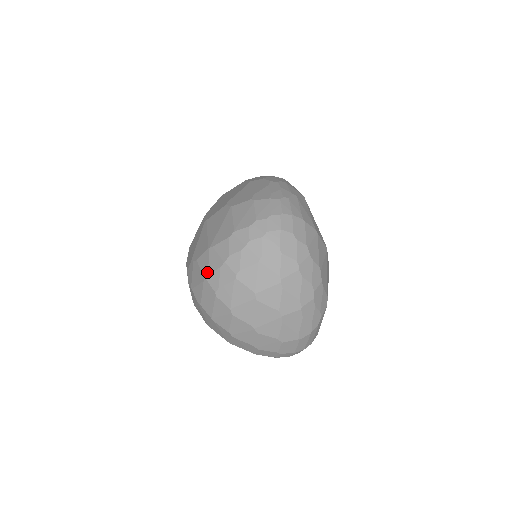
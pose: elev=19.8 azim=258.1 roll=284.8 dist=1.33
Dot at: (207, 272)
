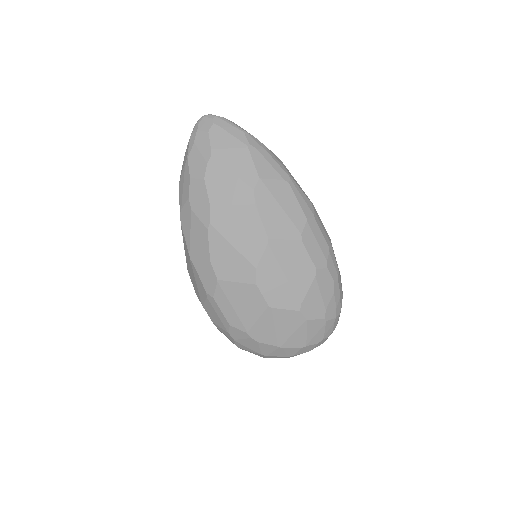
Dot at: (268, 355)
